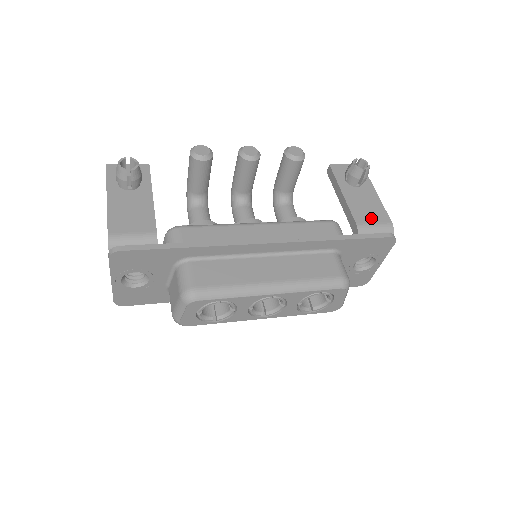
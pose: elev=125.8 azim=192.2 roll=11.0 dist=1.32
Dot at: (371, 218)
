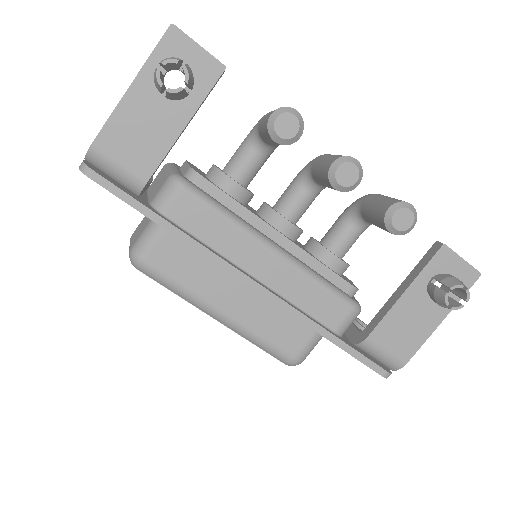
Dot at: (392, 343)
